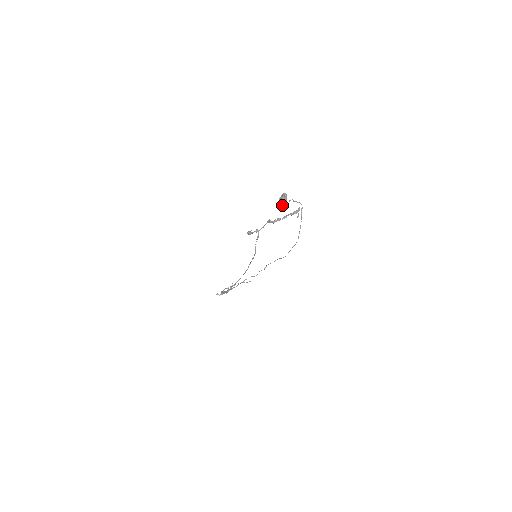
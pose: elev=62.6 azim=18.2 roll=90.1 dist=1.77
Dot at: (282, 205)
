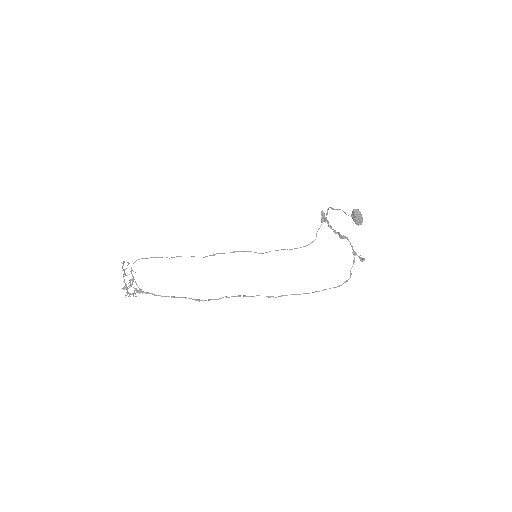
Dot at: (361, 224)
